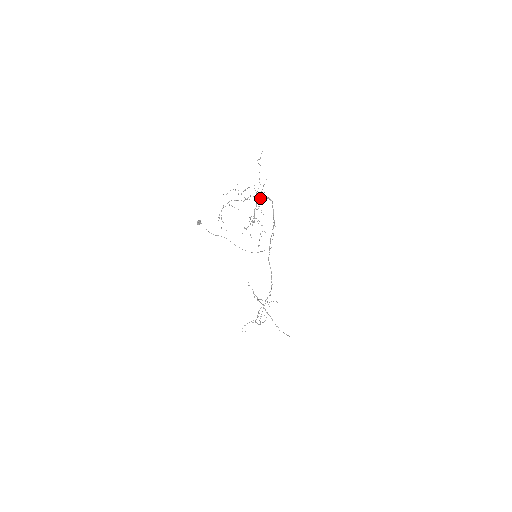
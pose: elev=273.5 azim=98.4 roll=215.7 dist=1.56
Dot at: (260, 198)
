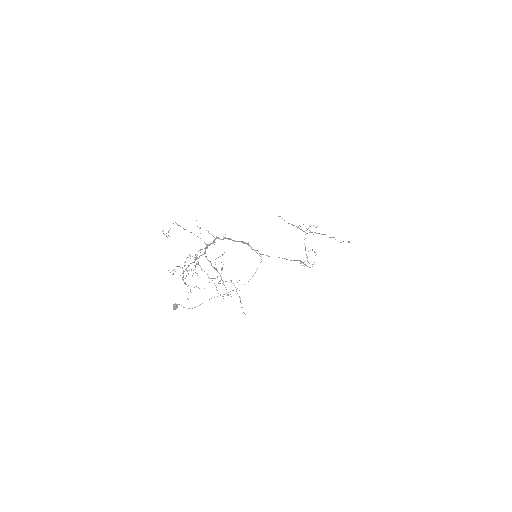
Dot at: (207, 248)
